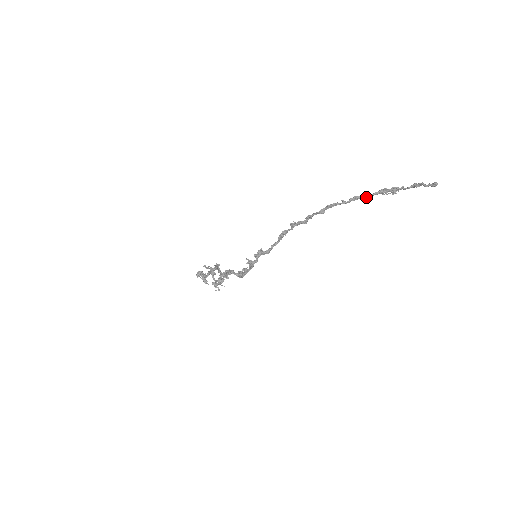
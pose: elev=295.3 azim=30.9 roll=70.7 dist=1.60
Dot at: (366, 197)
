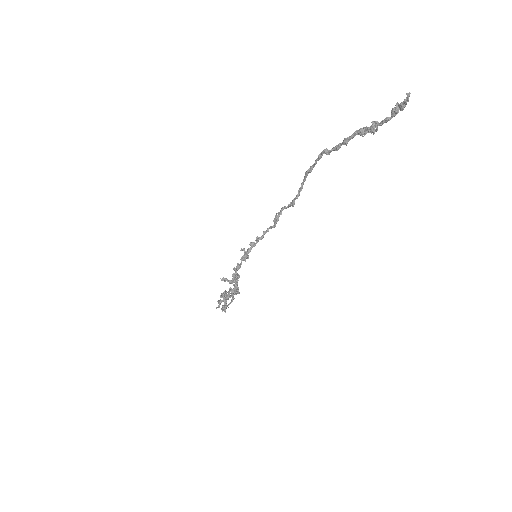
Dot at: (345, 140)
